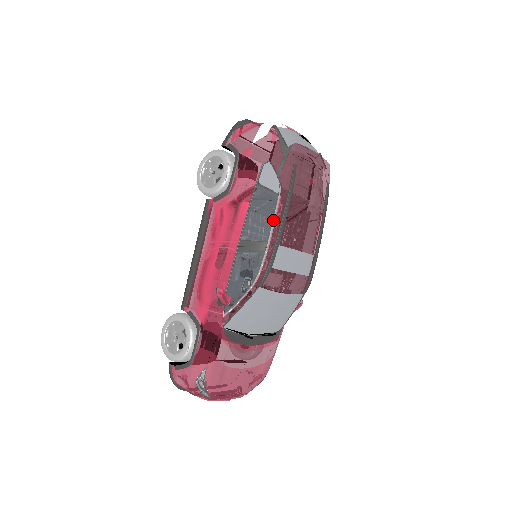
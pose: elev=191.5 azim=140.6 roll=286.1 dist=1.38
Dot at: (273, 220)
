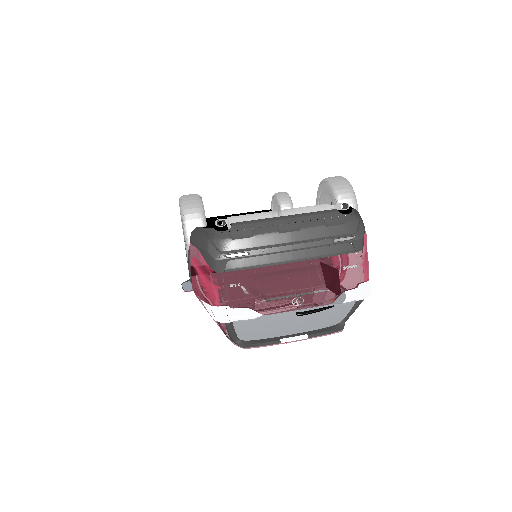
Dot at: occluded
